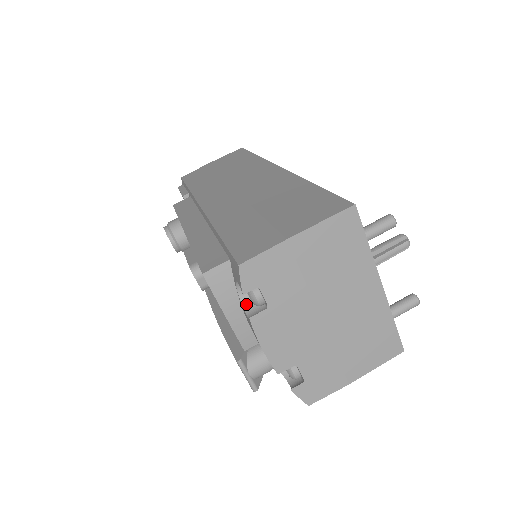
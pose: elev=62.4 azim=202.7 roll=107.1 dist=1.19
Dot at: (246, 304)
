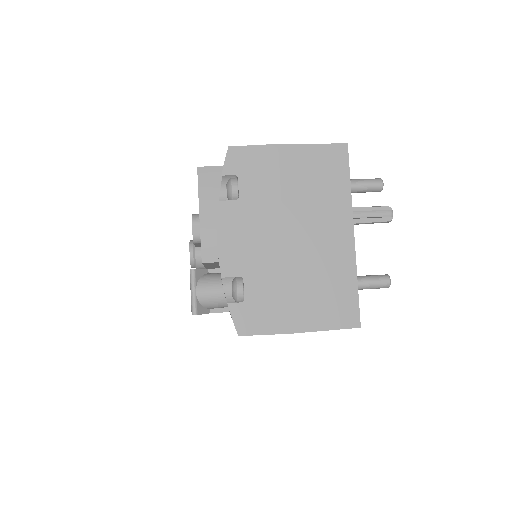
Dot at: occluded
